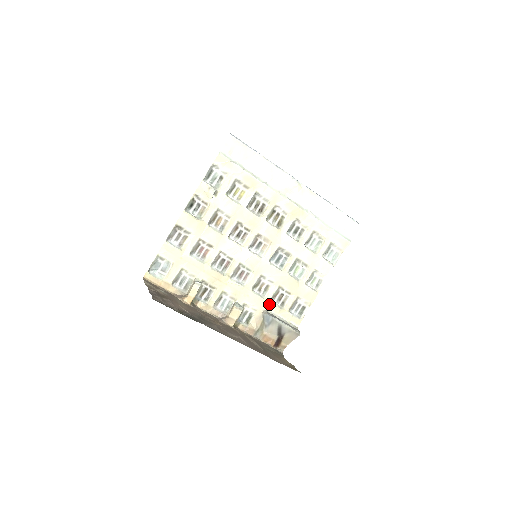
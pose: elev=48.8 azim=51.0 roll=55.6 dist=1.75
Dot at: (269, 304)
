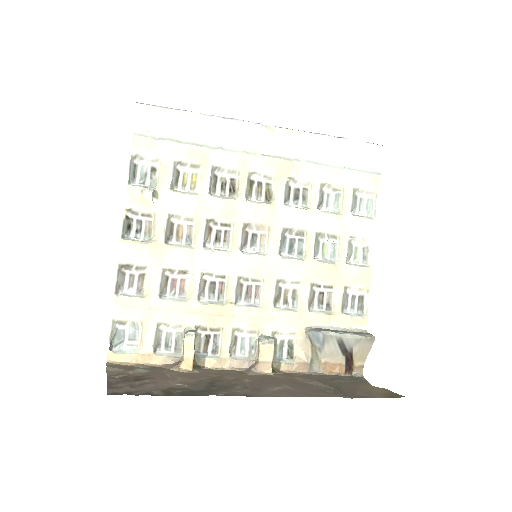
Dot at: (309, 316)
